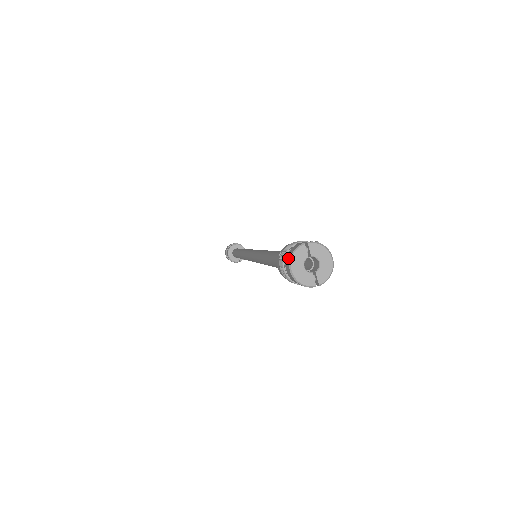
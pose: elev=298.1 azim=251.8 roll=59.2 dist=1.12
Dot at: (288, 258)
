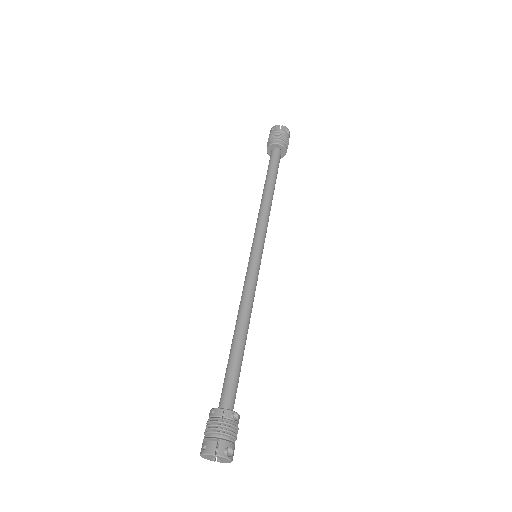
Dot at: (203, 449)
